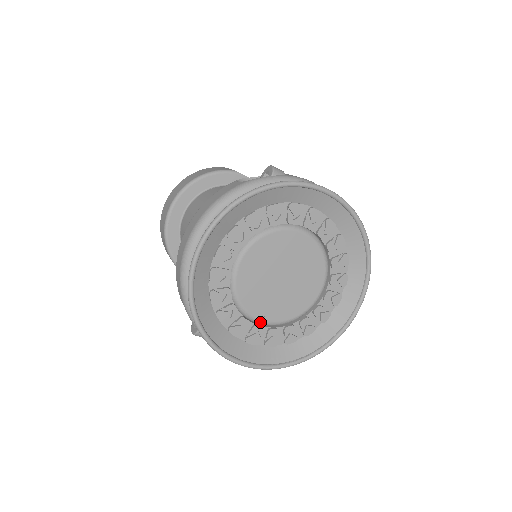
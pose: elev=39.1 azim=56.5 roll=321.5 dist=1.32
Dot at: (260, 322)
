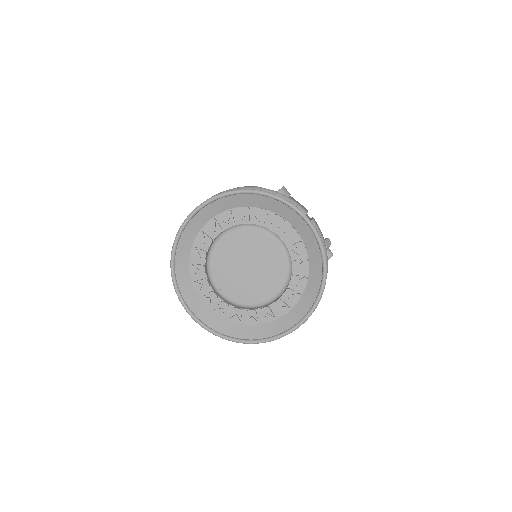
Dot at: (218, 292)
